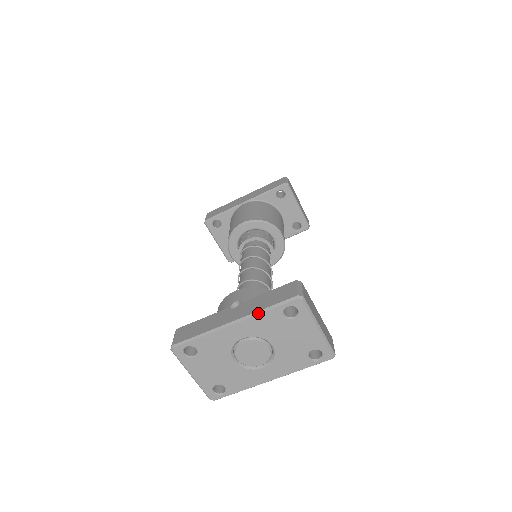
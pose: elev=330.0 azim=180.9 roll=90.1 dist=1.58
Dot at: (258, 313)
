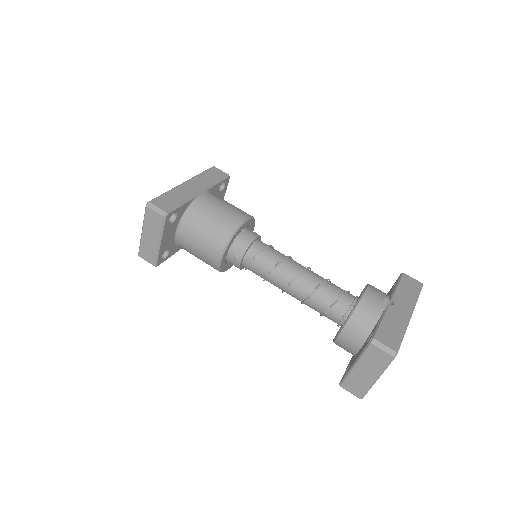
Dot at: (416, 302)
